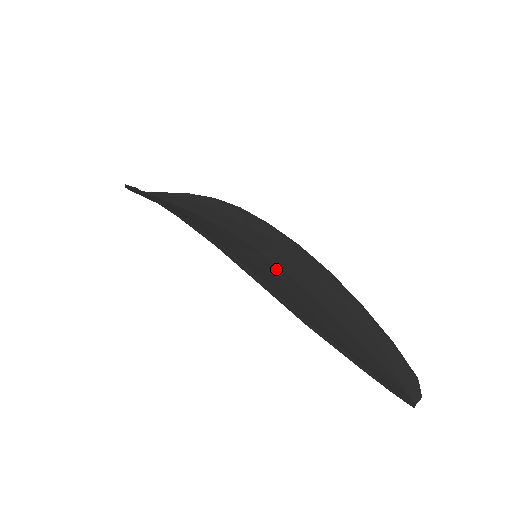
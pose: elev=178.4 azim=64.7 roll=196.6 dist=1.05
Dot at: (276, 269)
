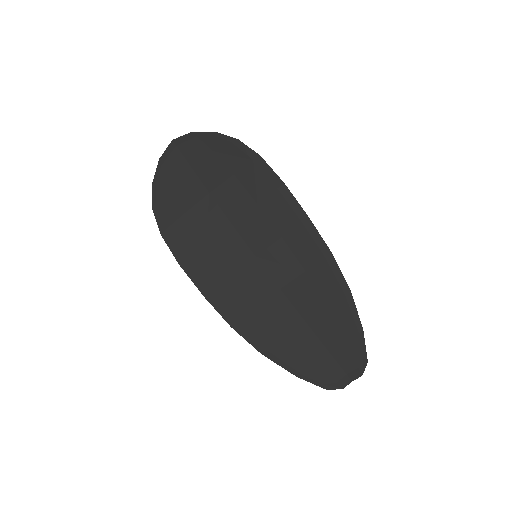
Dot at: (264, 281)
